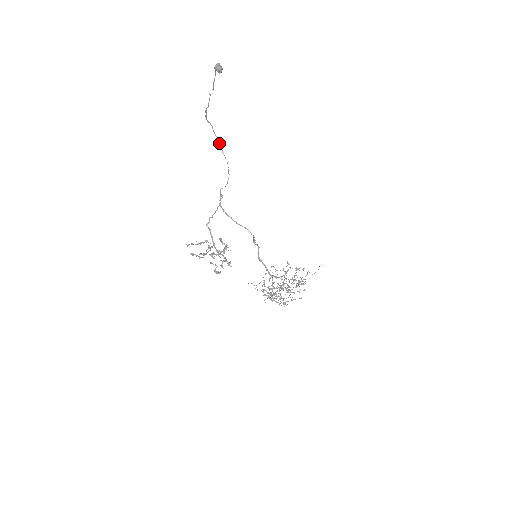
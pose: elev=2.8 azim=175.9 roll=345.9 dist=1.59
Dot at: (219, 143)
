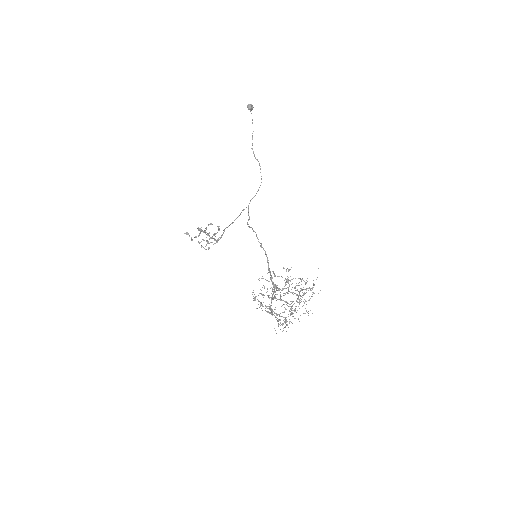
Dot at: occluded
